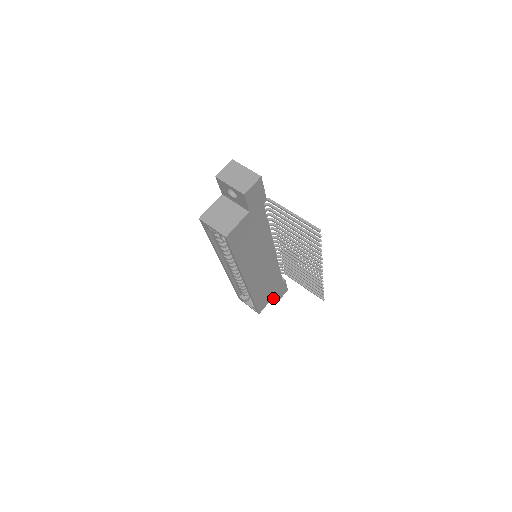
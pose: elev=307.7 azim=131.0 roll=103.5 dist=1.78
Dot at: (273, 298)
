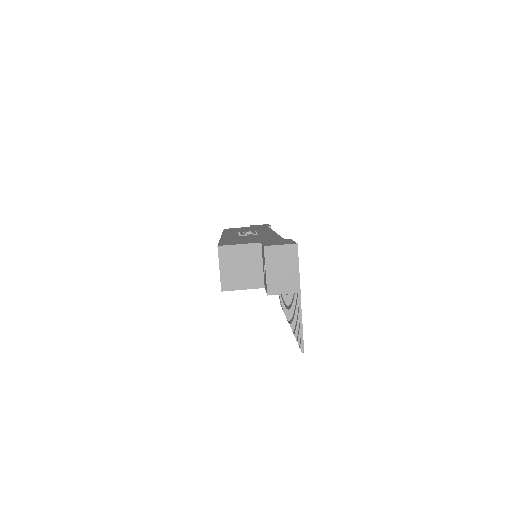
Dot at: occluded
